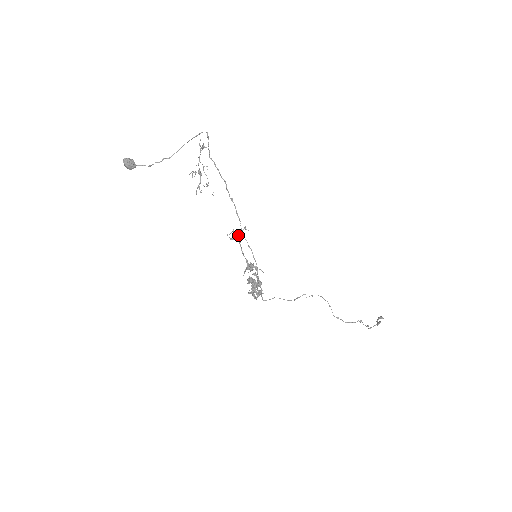
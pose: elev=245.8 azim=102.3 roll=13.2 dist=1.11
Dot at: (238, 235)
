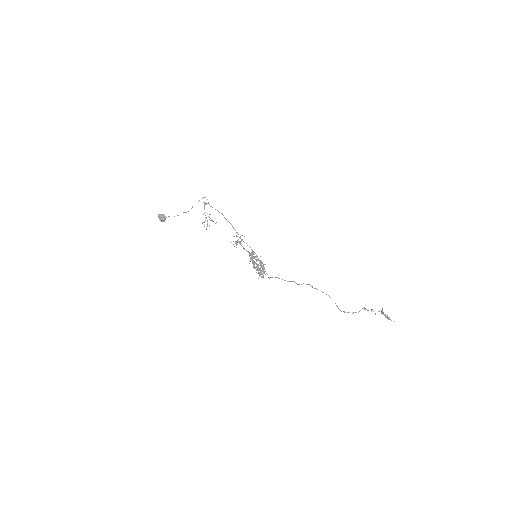
Dot at: occluded
